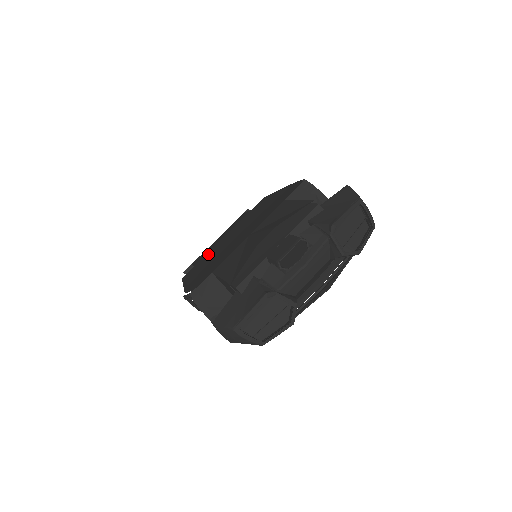
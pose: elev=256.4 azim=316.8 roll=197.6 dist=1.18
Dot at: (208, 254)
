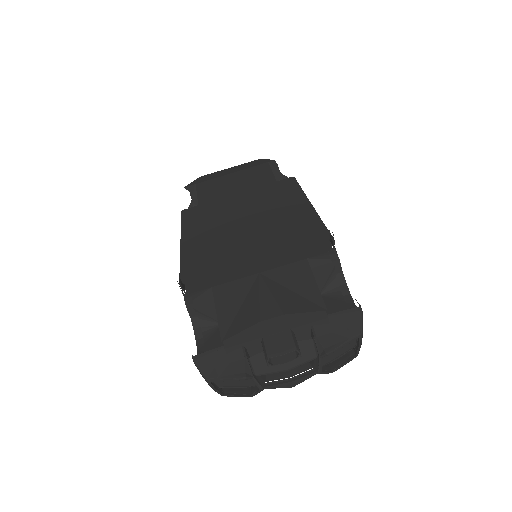
Dot at: (216, 208)
